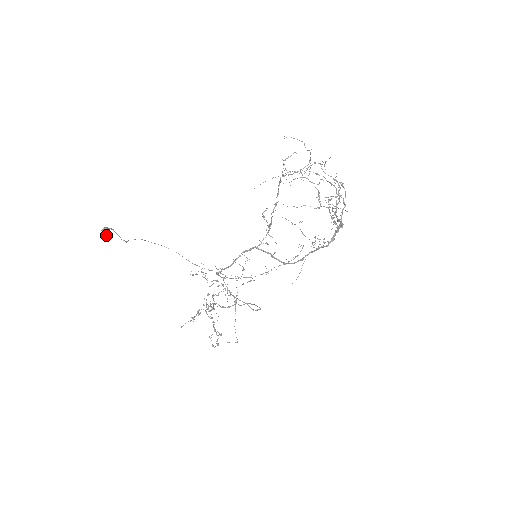
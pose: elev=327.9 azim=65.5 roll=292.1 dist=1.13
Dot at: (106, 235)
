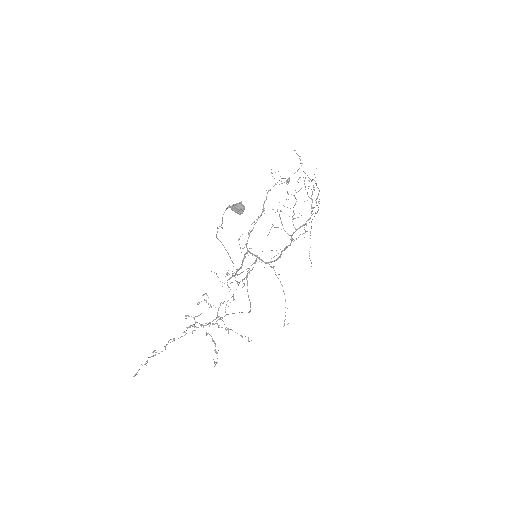
Dot at: (238, 211)
